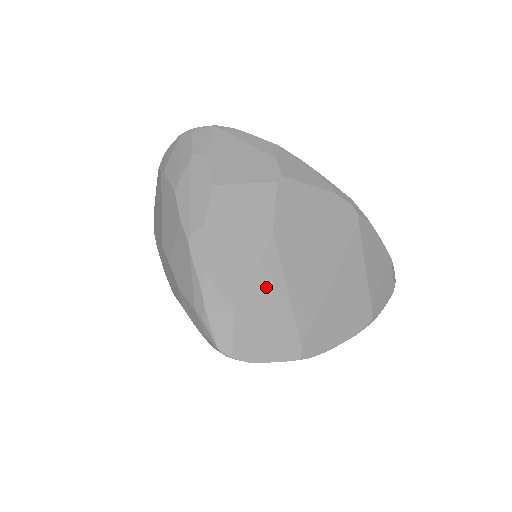
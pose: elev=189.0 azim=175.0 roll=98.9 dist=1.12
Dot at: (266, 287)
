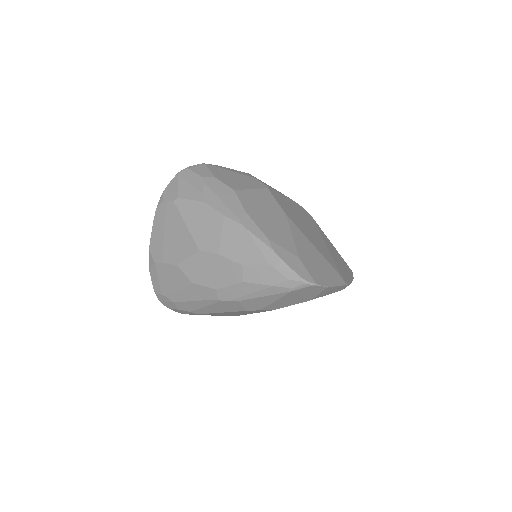
Dot at: (303, 244)
